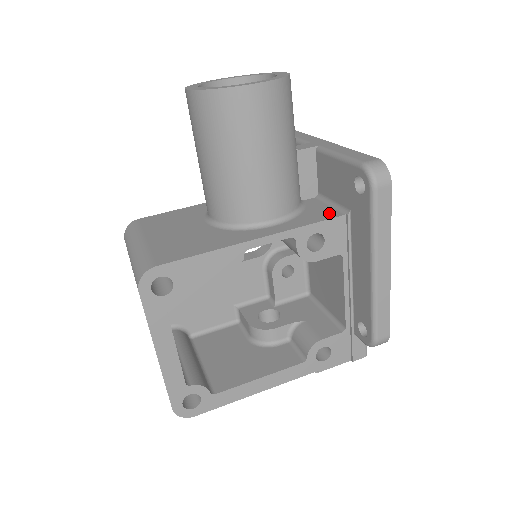
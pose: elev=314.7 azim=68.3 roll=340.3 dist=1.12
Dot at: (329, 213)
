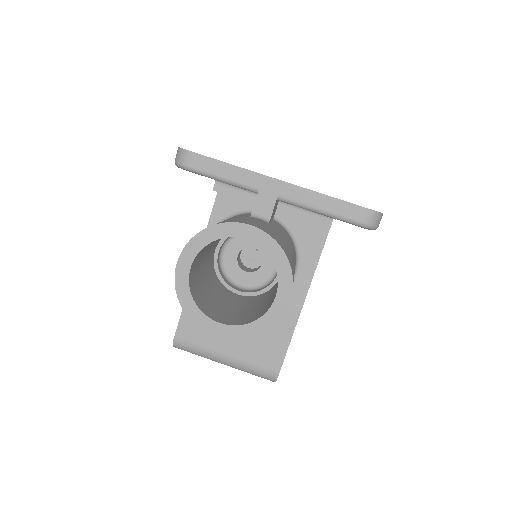
Dot at: (319, 226)
